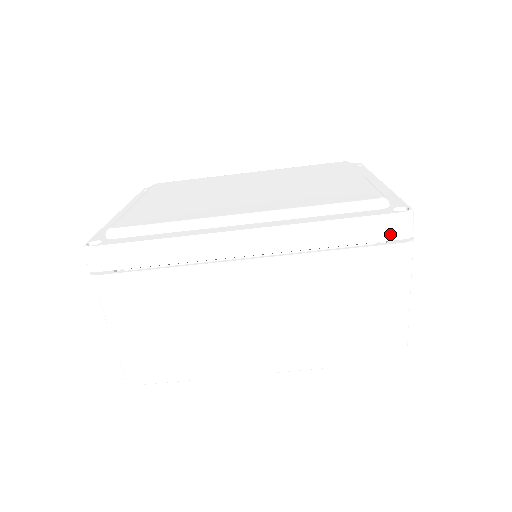
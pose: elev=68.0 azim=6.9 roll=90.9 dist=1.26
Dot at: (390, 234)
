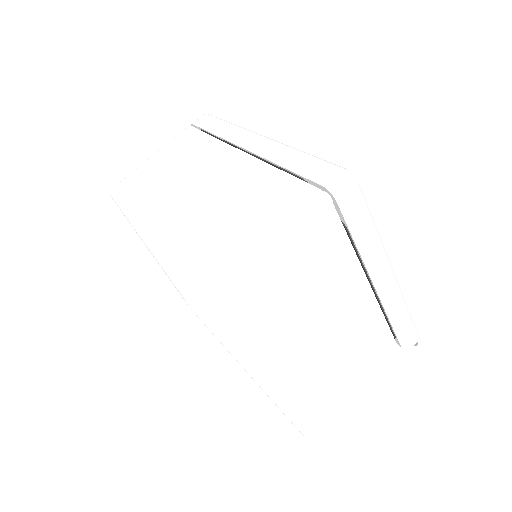
Dot at: (319, 177)
